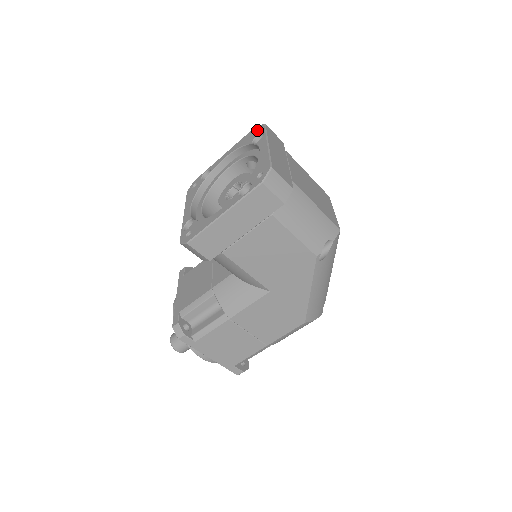
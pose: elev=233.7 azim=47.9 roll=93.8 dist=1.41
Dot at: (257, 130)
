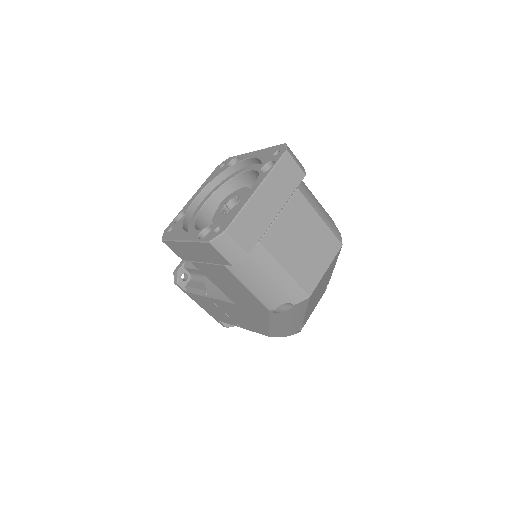
Dot at: (280, 151)
